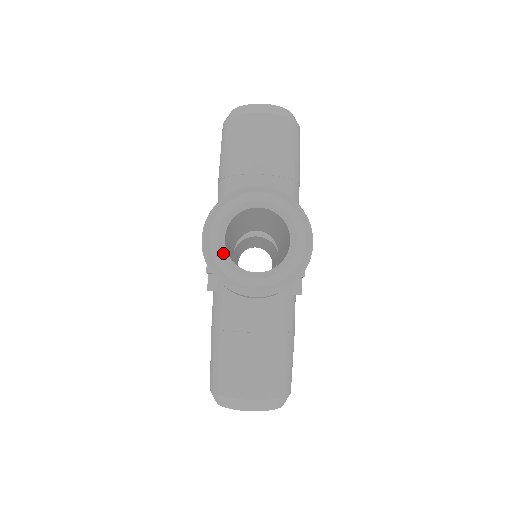
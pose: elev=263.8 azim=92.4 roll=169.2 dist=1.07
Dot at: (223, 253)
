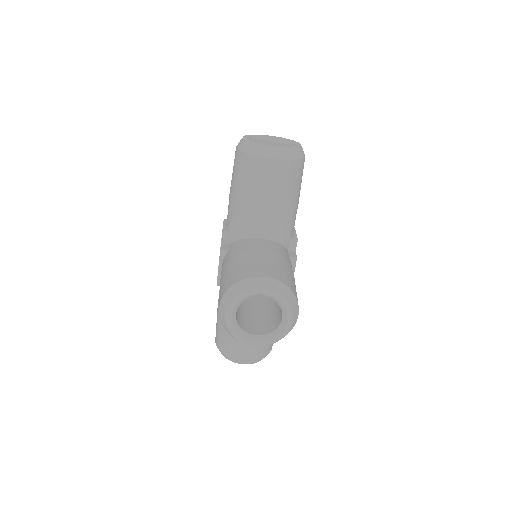
Dot at: (234, 324)
